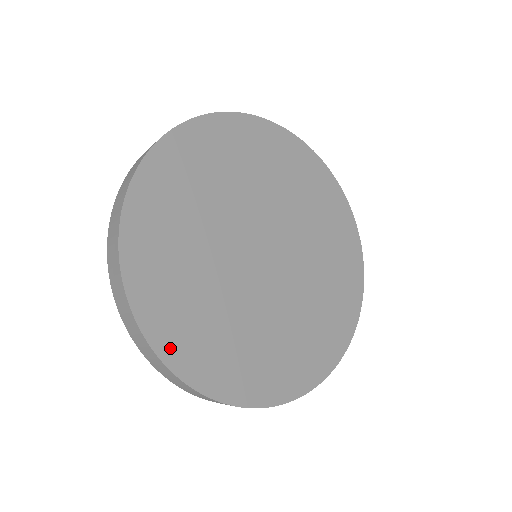
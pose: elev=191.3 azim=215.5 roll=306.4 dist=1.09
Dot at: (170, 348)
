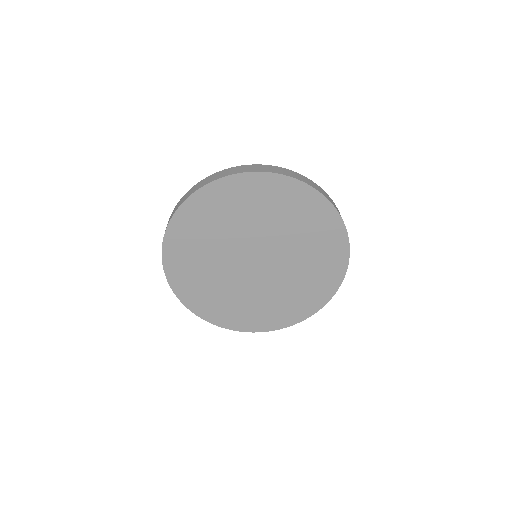
Dot at: (222, 322)
